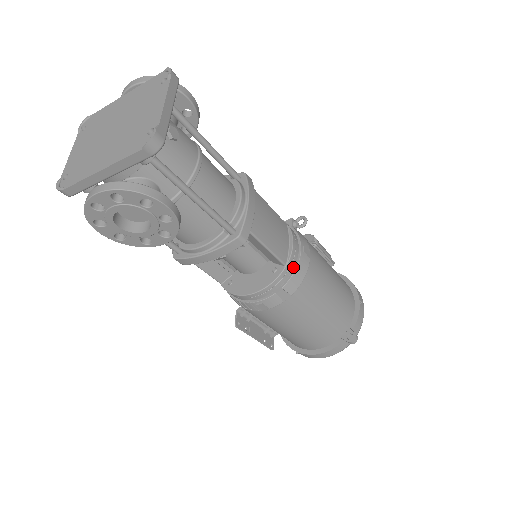
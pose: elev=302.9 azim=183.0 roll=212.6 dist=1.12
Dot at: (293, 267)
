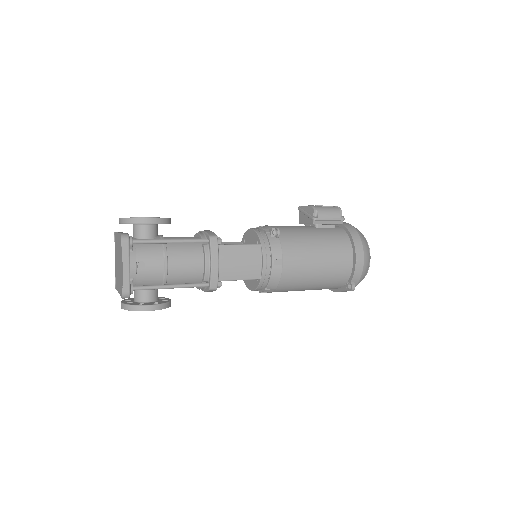
Dot at: (268, 277)
